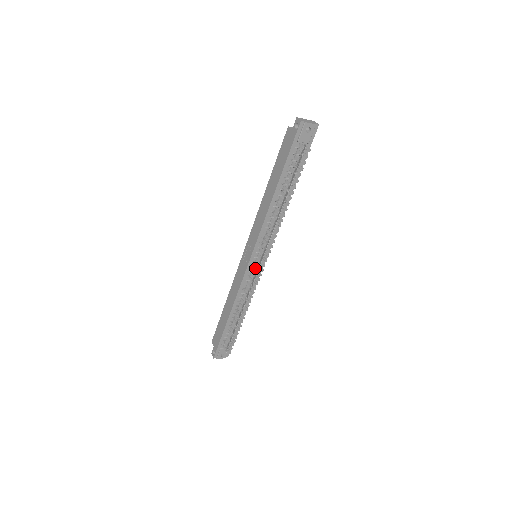
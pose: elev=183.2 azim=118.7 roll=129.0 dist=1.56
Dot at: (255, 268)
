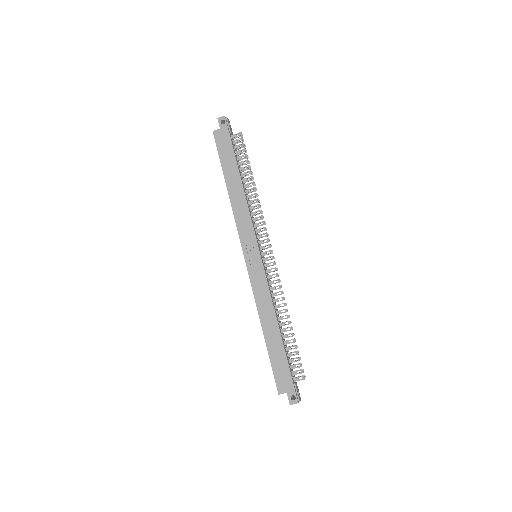
Dot at: (264, 265)
